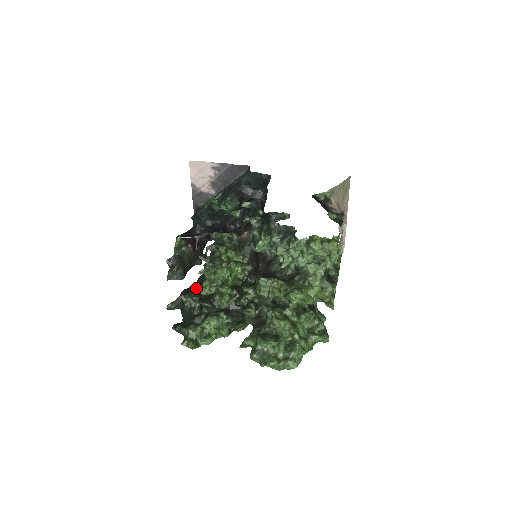
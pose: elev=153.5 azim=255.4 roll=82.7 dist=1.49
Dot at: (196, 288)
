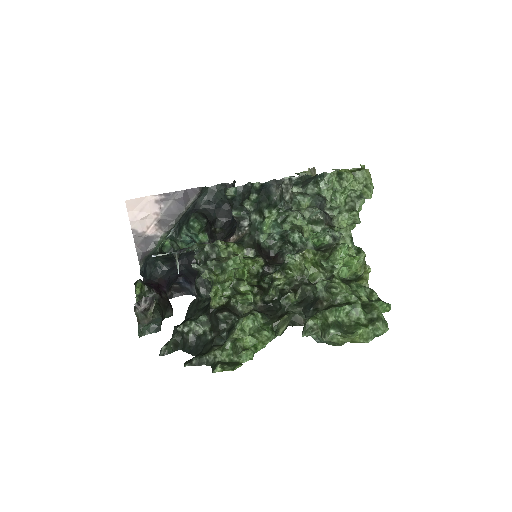
Dot at: (194, 314)
